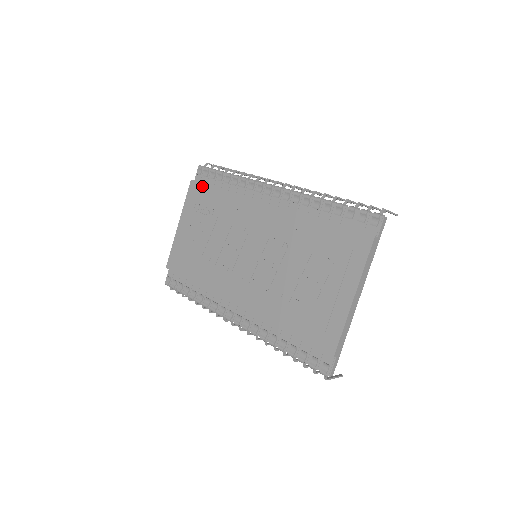
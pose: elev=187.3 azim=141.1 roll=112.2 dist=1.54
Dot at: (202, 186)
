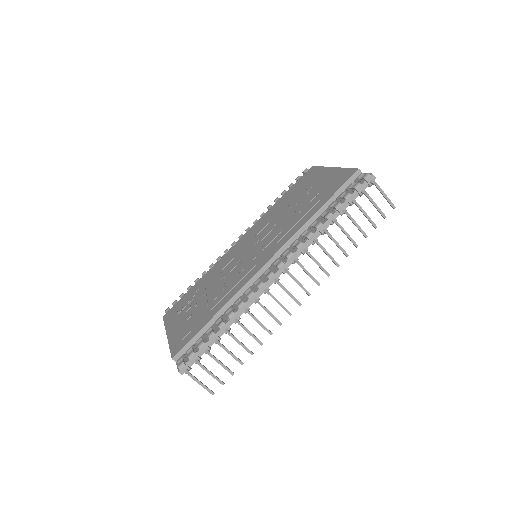
Dot at: (177, 304)
